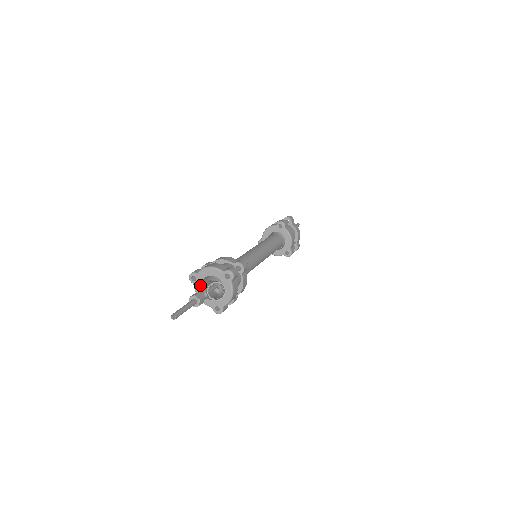
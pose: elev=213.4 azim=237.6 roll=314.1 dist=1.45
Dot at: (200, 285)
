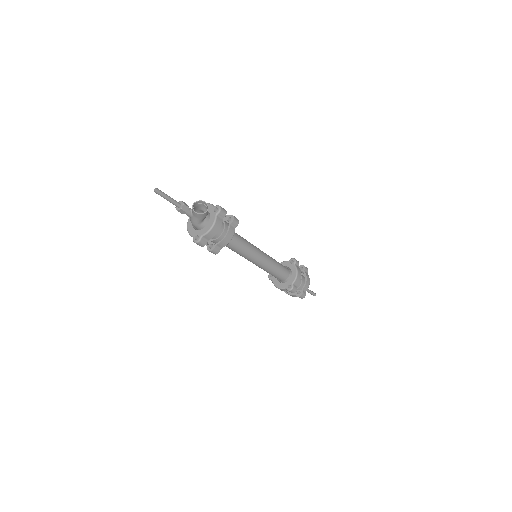
Dot at: occluded
